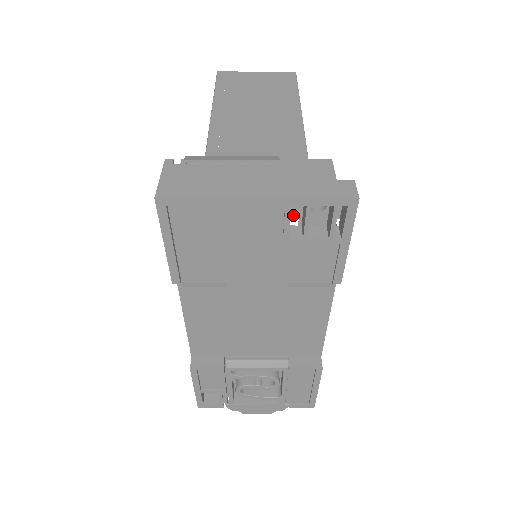
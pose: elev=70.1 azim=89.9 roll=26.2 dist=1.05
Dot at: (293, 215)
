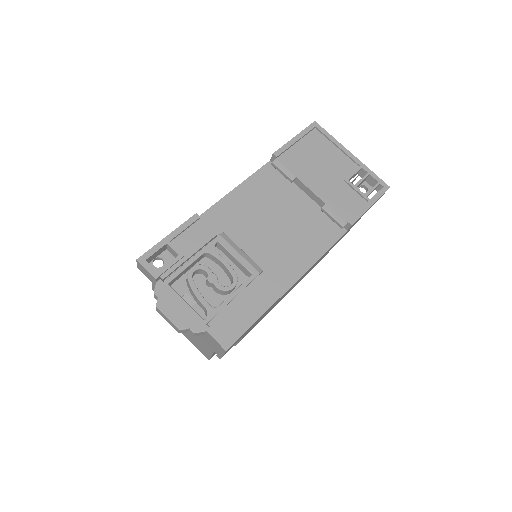
Dot at: occluded
